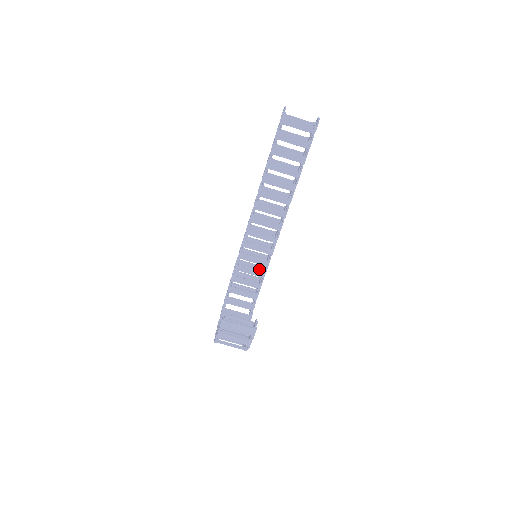
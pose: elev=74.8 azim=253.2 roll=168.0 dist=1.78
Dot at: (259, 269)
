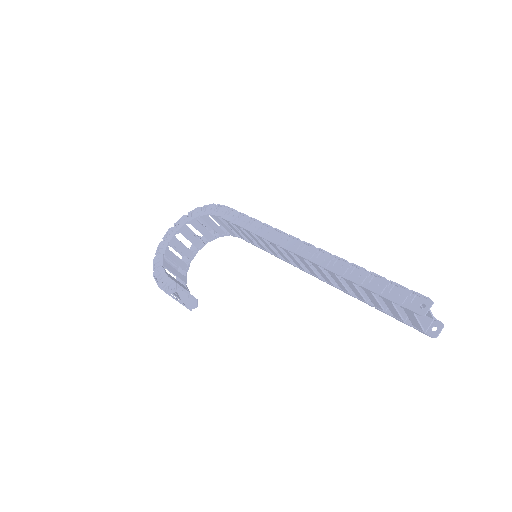
Dot at: occluded
